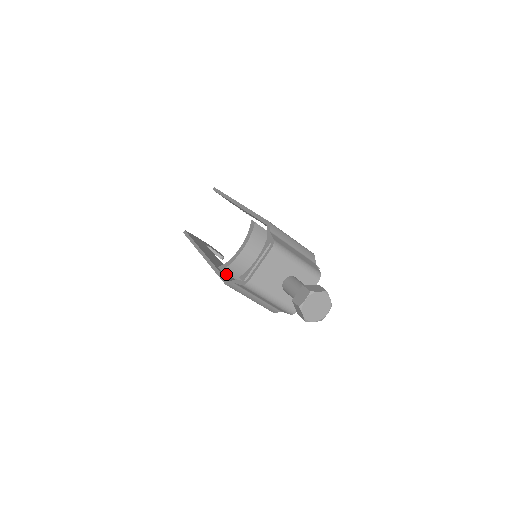
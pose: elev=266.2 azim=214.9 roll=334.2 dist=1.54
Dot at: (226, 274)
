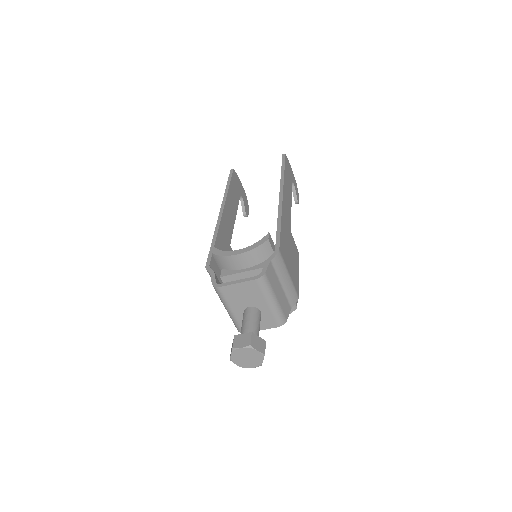
Dot at: occluded
